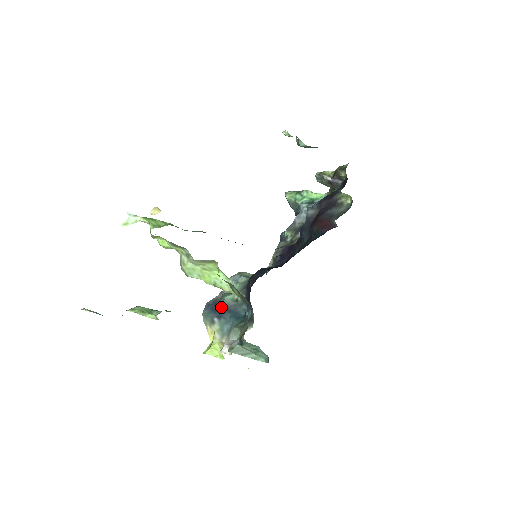
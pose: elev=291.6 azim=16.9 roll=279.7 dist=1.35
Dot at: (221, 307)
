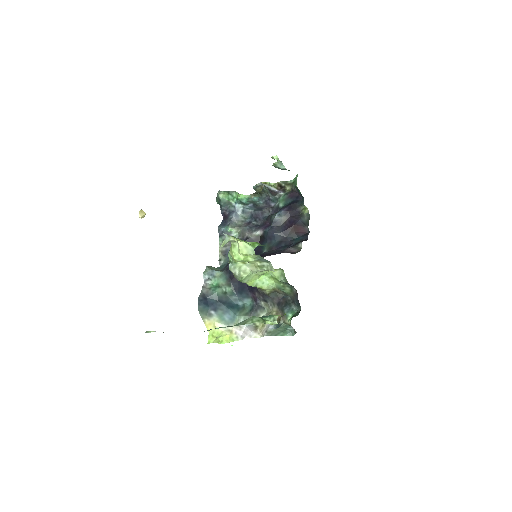
Dot at: (214, 301)
